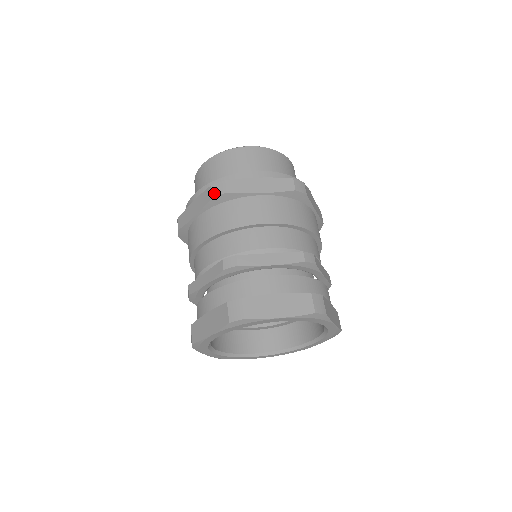
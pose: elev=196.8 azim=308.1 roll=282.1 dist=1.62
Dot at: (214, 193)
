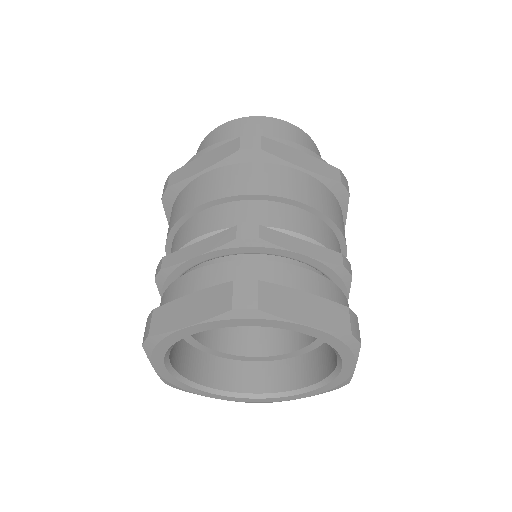
Dot at: (162, 194)
